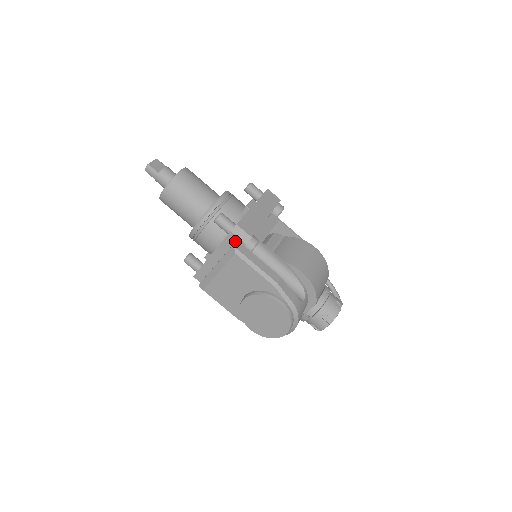
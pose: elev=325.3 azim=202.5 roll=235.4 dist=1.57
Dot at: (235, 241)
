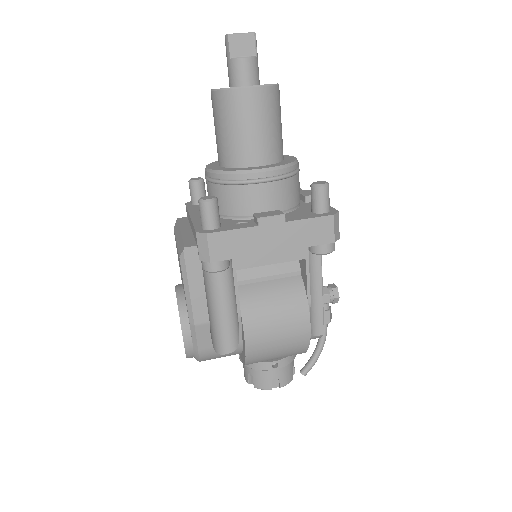
Dot at: occluded
